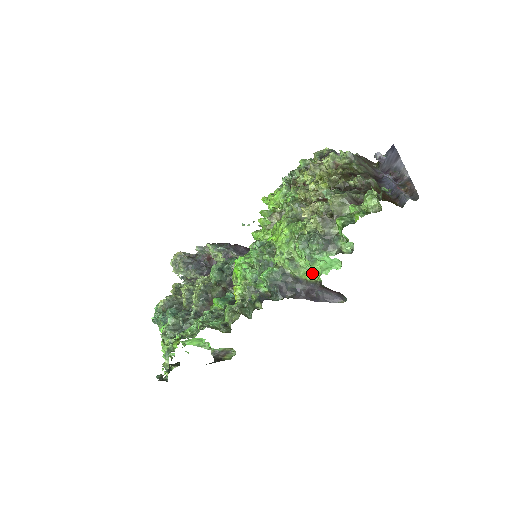
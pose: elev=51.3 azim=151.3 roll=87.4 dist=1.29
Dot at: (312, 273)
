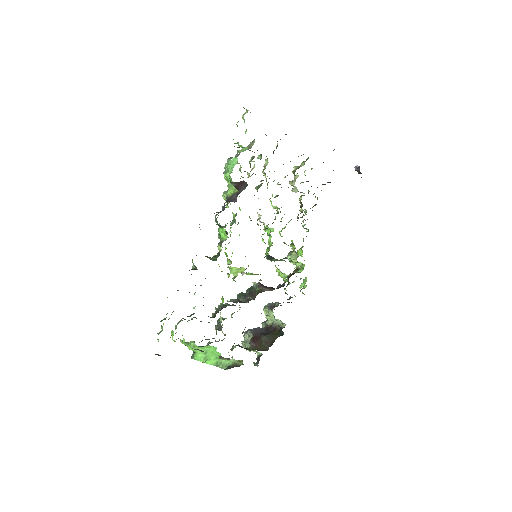
Dot at: (235, 188)
